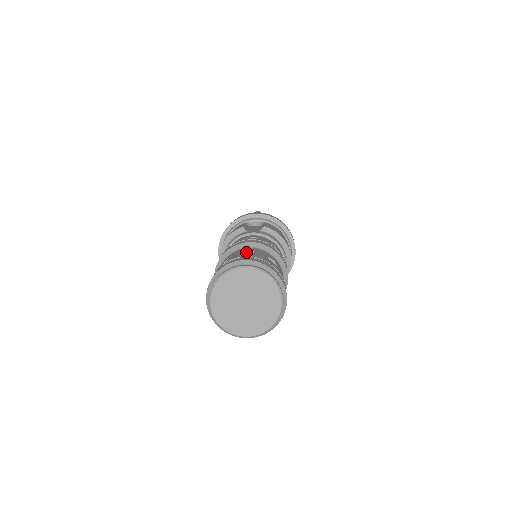
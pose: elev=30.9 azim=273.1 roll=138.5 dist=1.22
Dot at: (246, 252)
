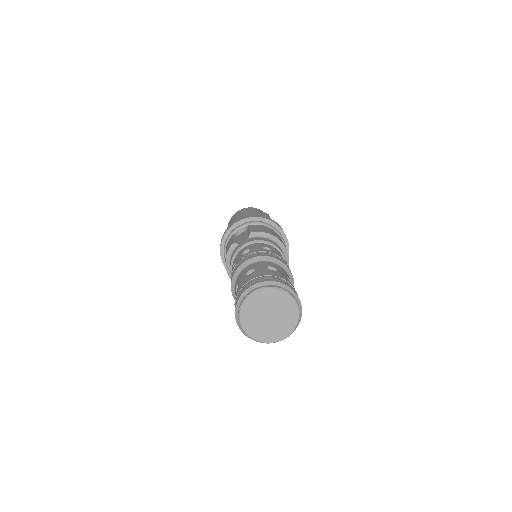
Dot at: (248, 272)
